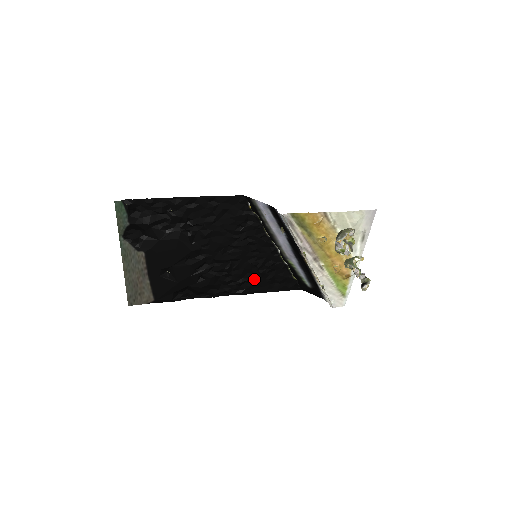
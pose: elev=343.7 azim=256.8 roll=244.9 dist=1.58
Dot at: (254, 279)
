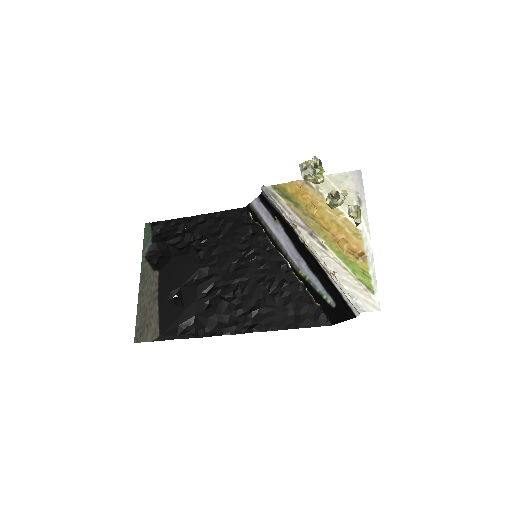
Dot at: (267, 307)
